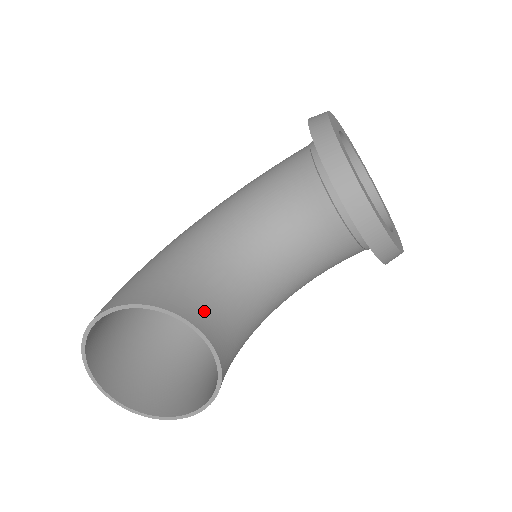
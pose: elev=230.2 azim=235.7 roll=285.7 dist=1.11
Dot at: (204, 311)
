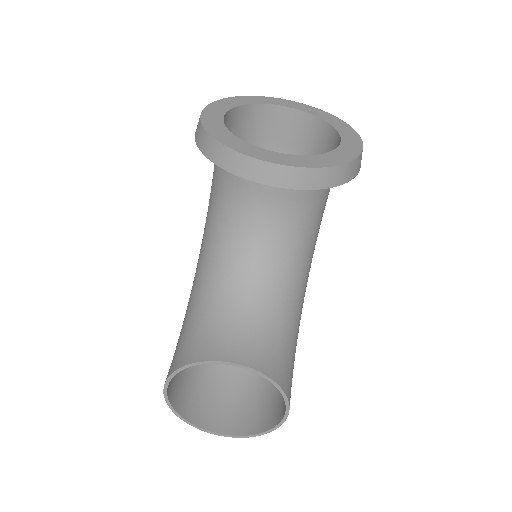
Dot at: (222, 342)
